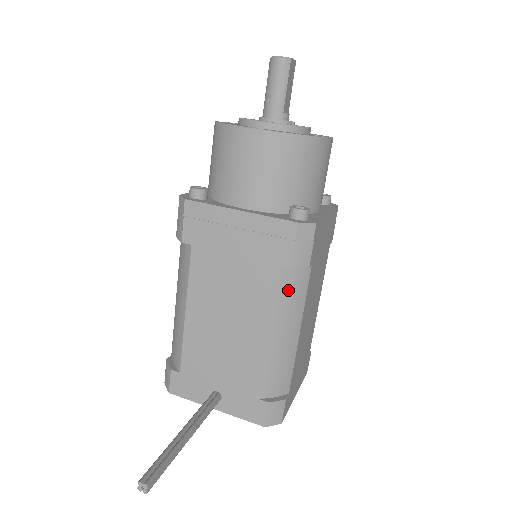
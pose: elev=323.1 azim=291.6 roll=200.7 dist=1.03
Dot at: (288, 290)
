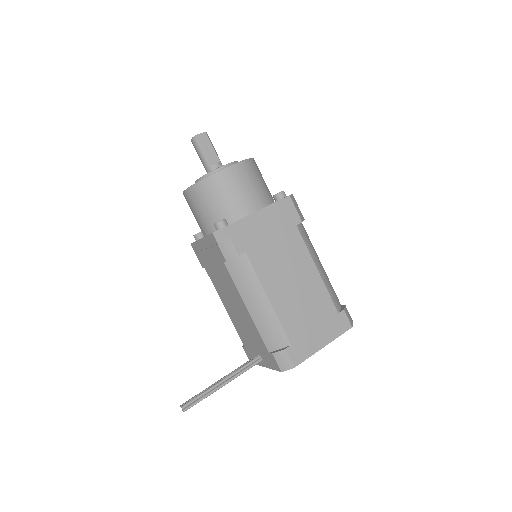
Dot at: (239, 275)
